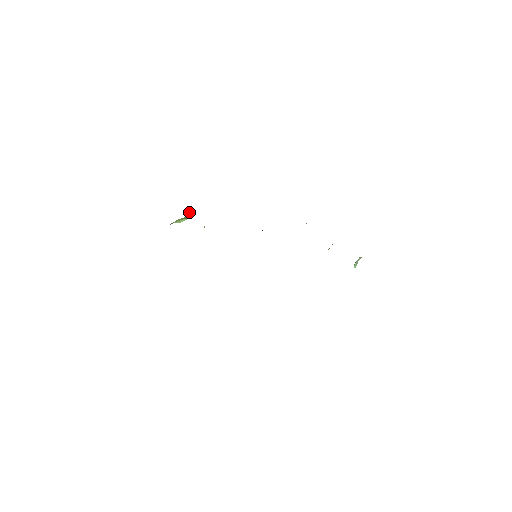
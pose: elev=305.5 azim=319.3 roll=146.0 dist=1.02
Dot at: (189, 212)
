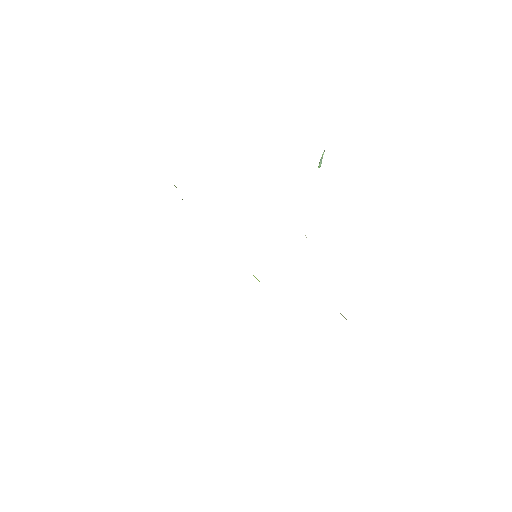
Dot at: occluded
